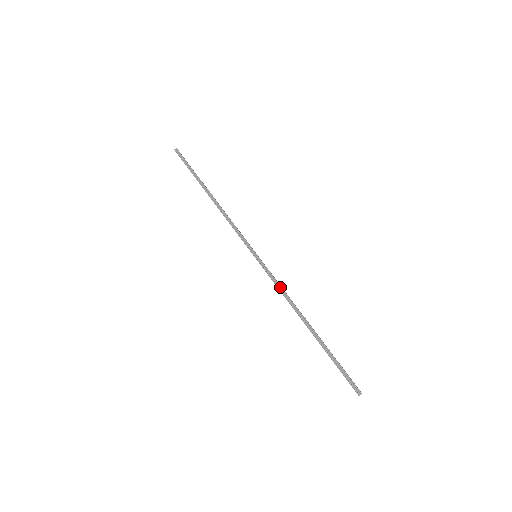
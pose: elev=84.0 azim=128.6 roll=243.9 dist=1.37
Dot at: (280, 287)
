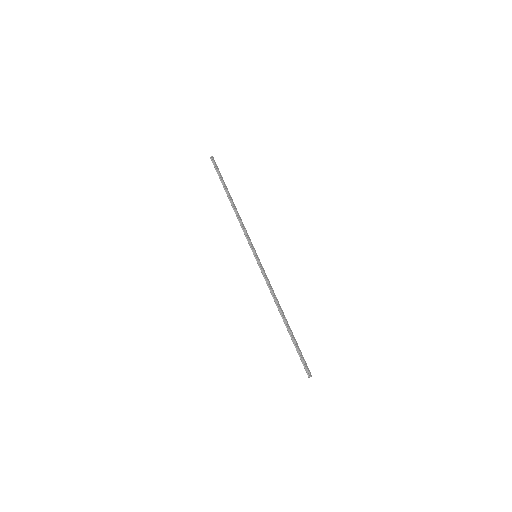
Dot at: (268, 284)
